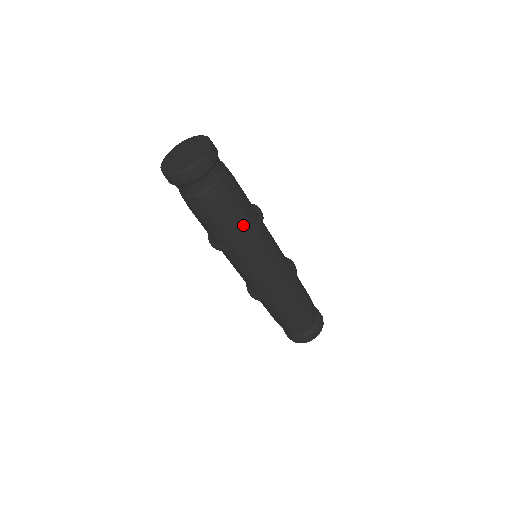
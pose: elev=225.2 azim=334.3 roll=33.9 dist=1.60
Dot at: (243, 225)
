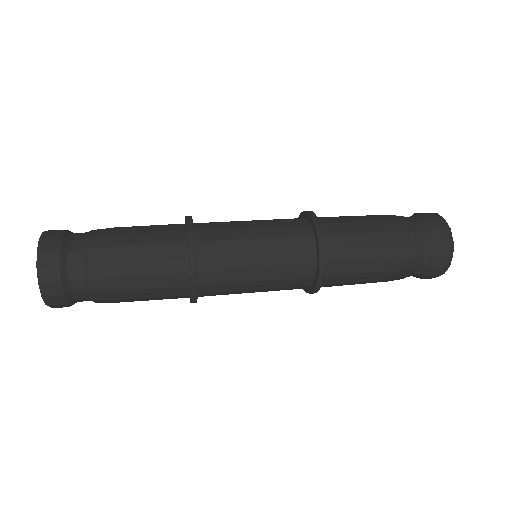
Dot at: (173, 294)
